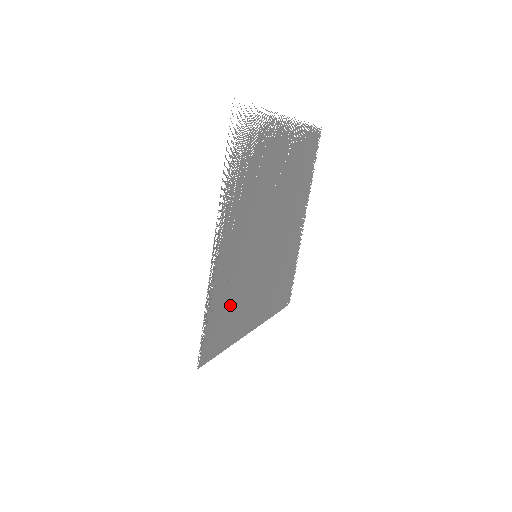
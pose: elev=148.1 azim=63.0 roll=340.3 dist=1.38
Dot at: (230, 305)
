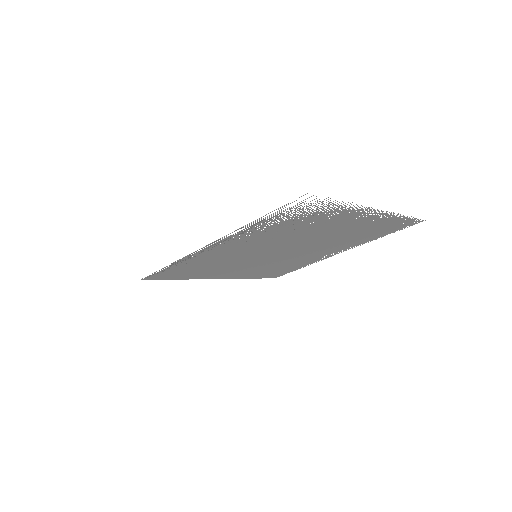
Dot at: (202, 267)
